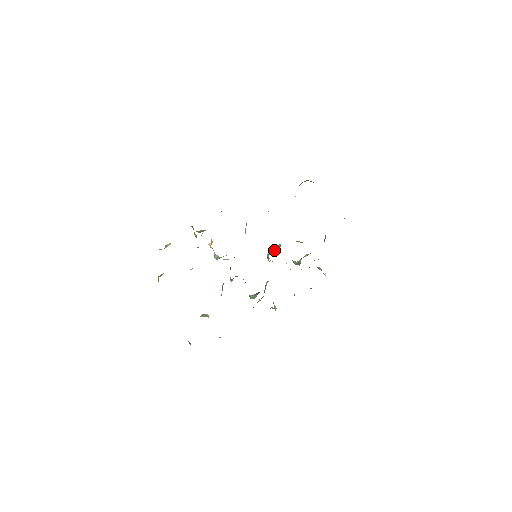
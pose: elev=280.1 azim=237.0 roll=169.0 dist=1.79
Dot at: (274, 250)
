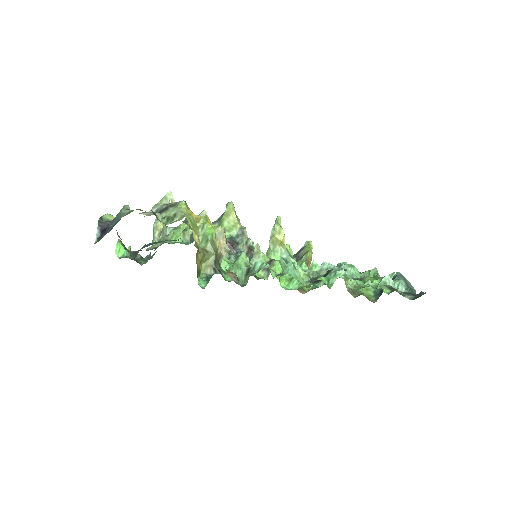
Dot at: occluded
